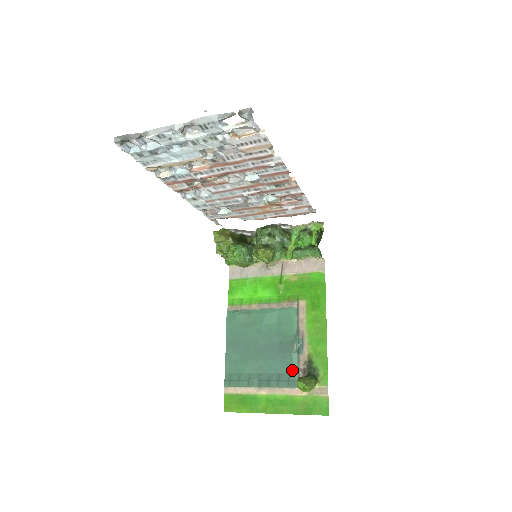
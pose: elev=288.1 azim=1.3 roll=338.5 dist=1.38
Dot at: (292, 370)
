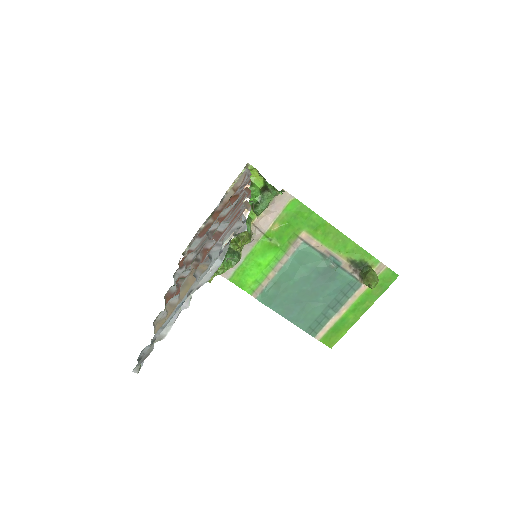
Dot at: (347, 280)
